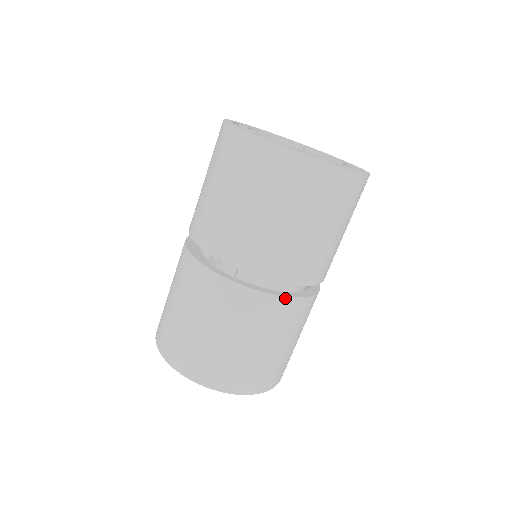
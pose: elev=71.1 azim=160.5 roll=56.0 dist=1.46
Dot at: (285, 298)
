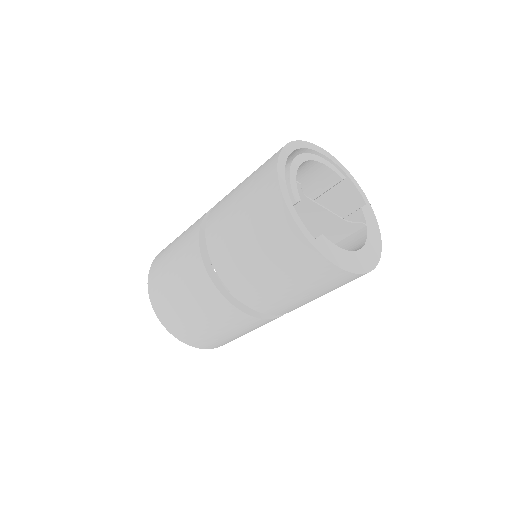
Dot at: (263, 319)
